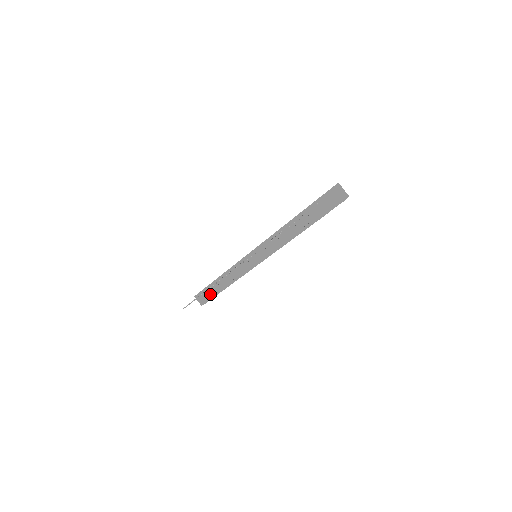
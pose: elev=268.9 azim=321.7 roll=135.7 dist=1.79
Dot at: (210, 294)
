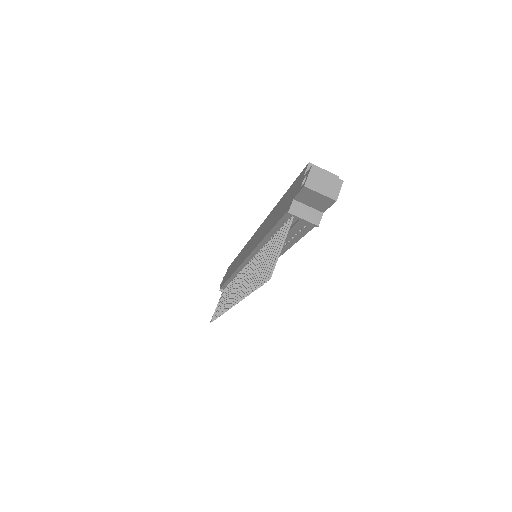
Dot at: occluded
